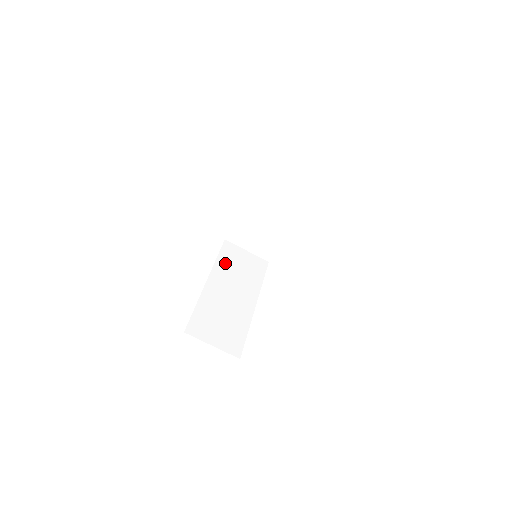
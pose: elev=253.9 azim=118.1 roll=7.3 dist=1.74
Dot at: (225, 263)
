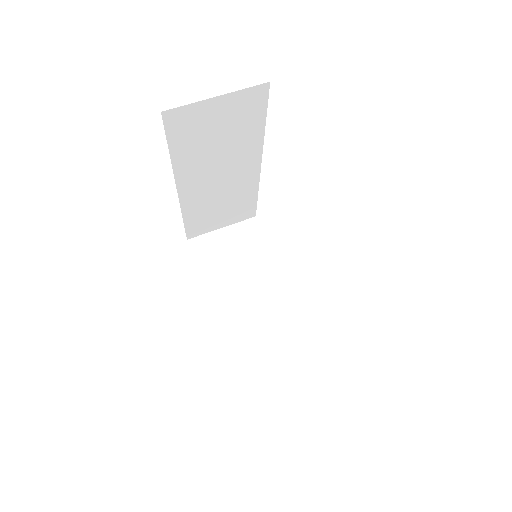
Dot at: occluded
